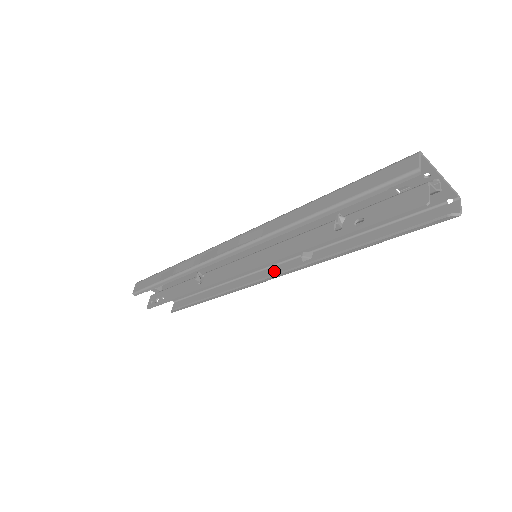
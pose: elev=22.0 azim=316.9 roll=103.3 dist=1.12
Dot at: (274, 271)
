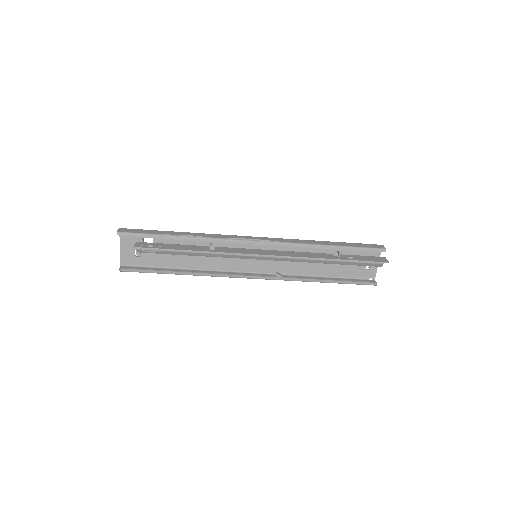
Dot at: occluded
